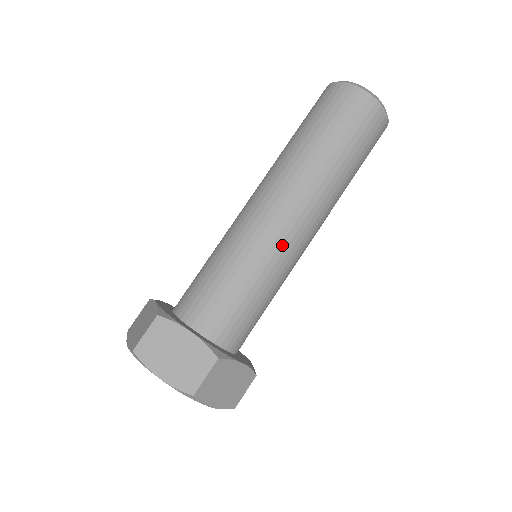
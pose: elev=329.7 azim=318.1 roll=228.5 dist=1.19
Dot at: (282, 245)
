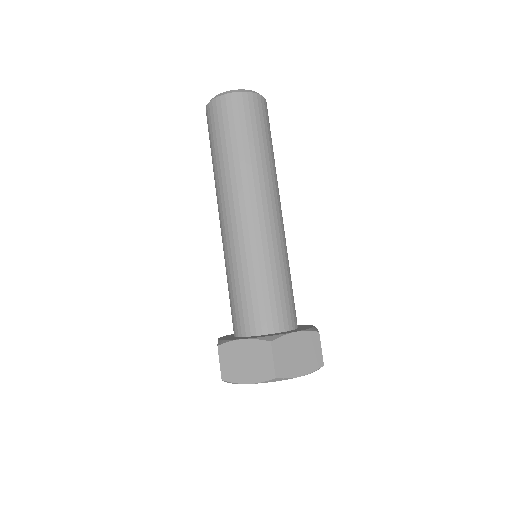
Dot at: (283, 235)
